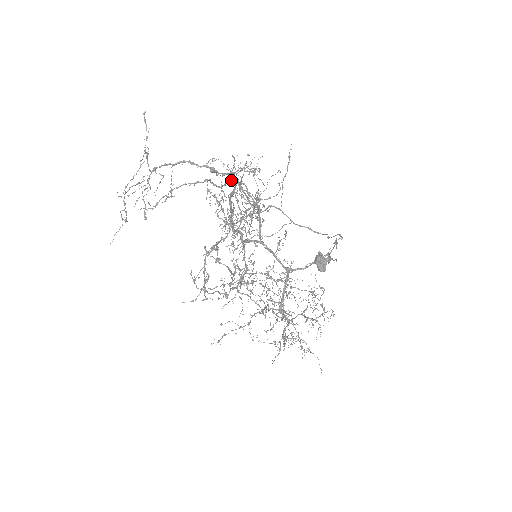
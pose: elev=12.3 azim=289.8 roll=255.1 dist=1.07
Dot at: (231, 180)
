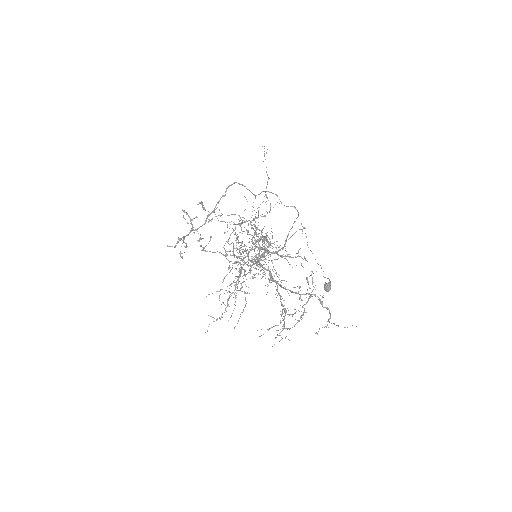
Dot at: occluded
